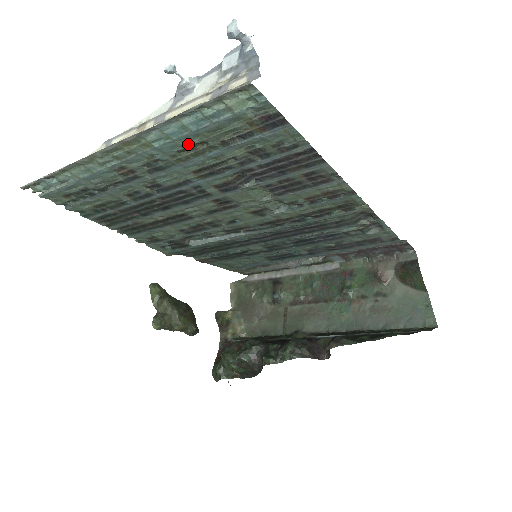
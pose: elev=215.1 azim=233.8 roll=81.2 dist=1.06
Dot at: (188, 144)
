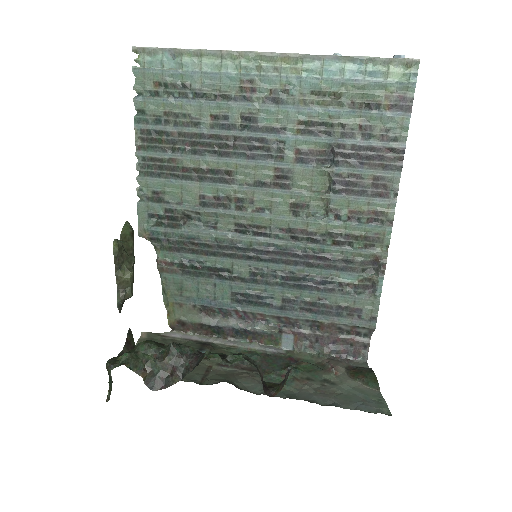
Dot at: (327, 89)
